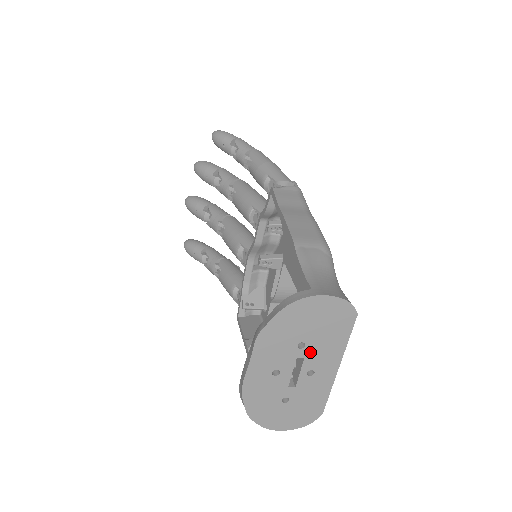
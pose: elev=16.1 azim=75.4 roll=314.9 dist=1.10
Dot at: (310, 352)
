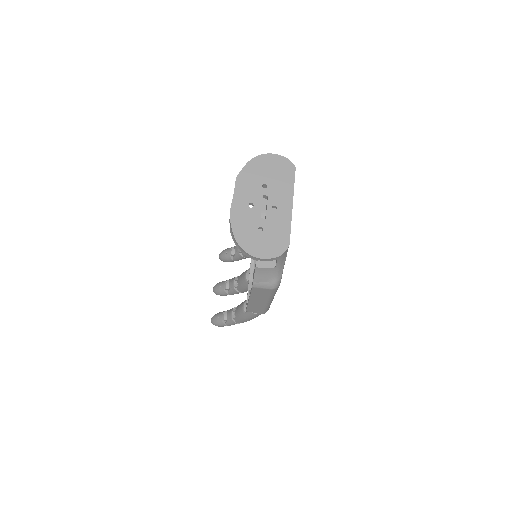
Dot at: (271, 192)
